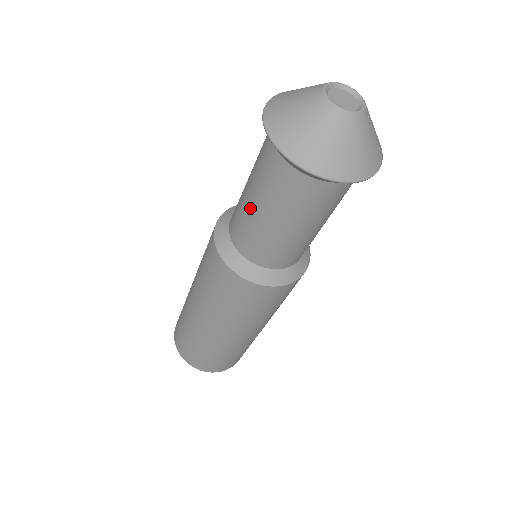
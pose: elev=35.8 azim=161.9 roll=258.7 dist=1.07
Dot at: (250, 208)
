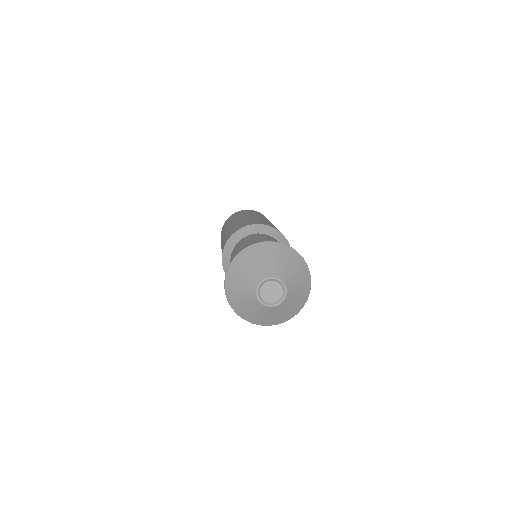
Dot at: occluded
